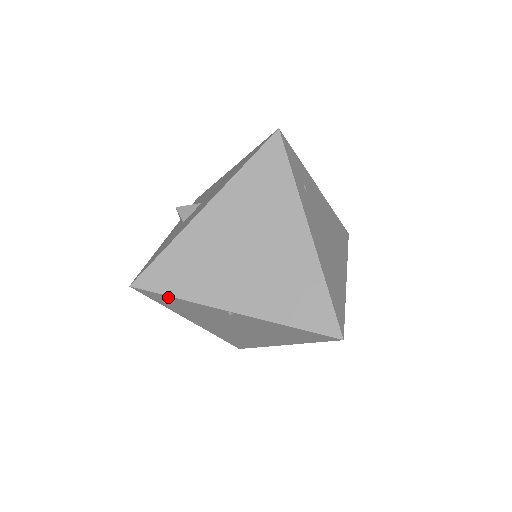
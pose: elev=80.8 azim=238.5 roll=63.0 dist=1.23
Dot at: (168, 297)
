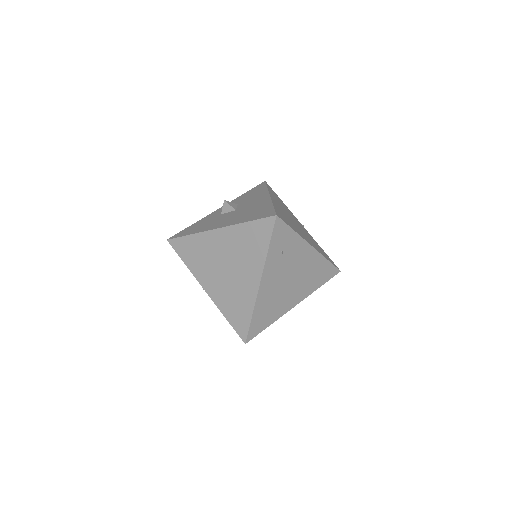
Dot at: (182, 258)
